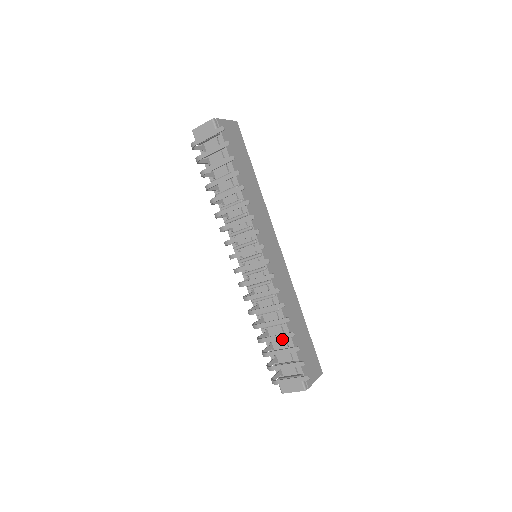
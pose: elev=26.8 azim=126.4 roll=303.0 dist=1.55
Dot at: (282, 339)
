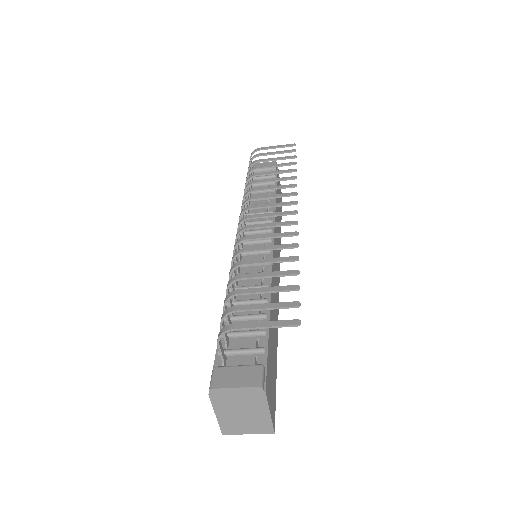
Dot at: (253, 321)
